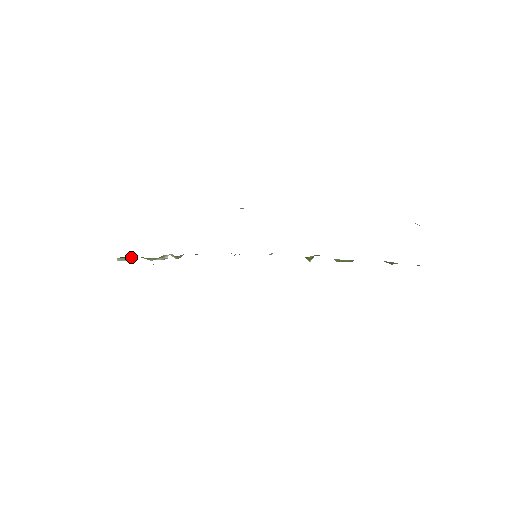
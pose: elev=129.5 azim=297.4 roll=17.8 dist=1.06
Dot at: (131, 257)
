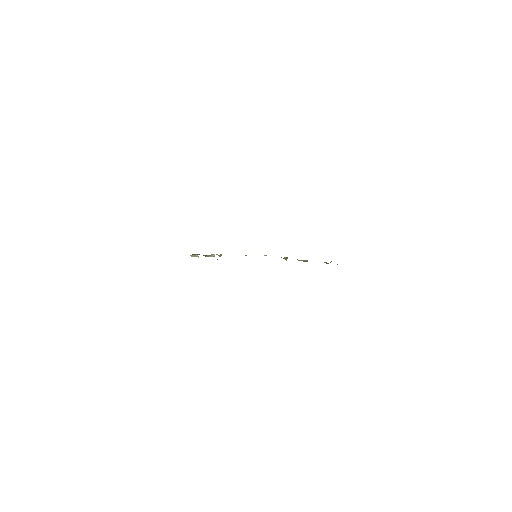
Dot at: (197, 255)
